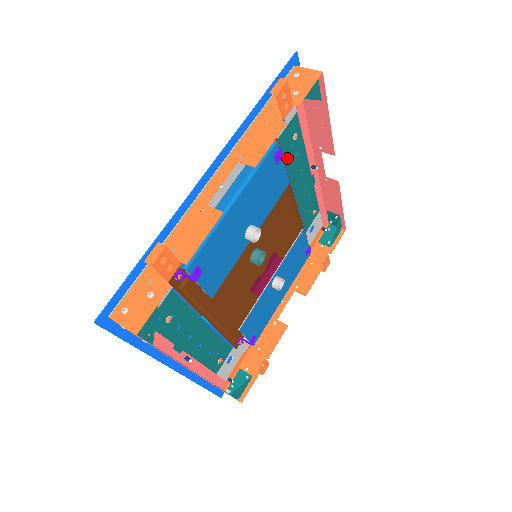
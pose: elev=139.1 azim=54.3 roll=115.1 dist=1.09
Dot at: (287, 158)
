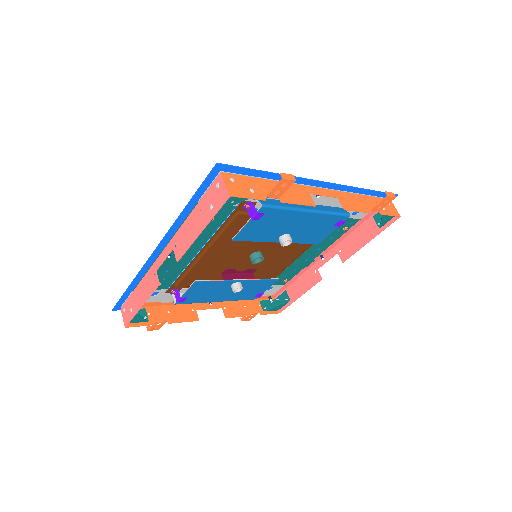
Dot at: occluded
